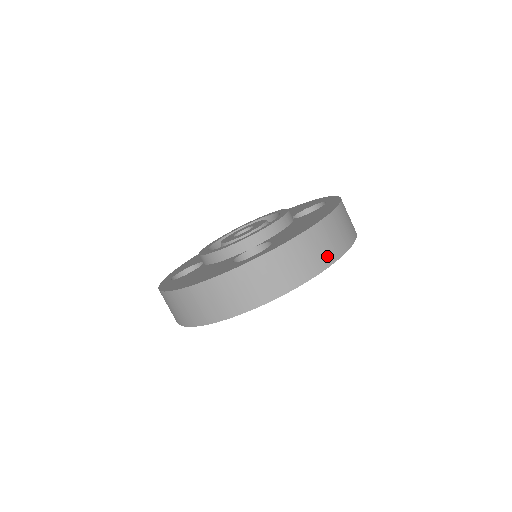
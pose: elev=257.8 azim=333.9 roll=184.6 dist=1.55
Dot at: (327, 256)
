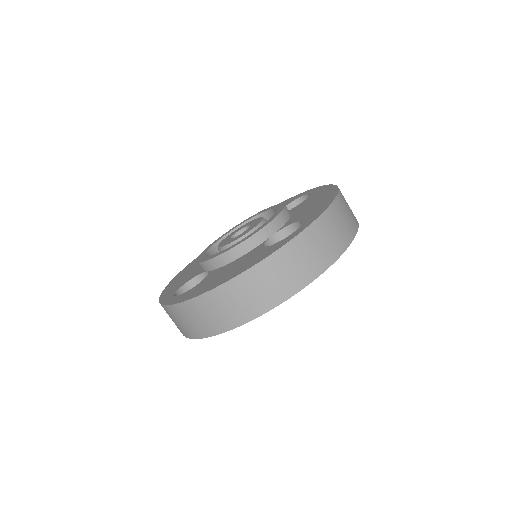
Dot at: (352, 224)
